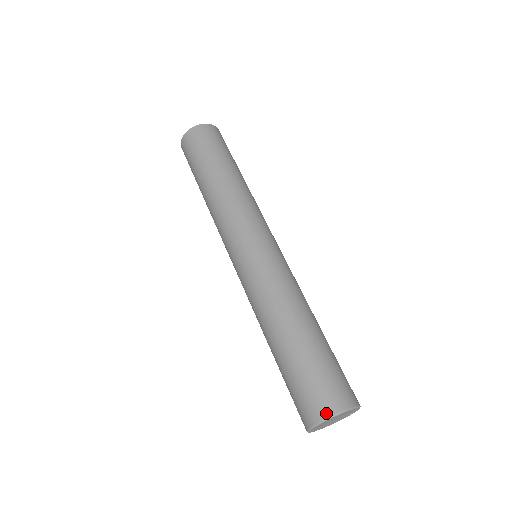
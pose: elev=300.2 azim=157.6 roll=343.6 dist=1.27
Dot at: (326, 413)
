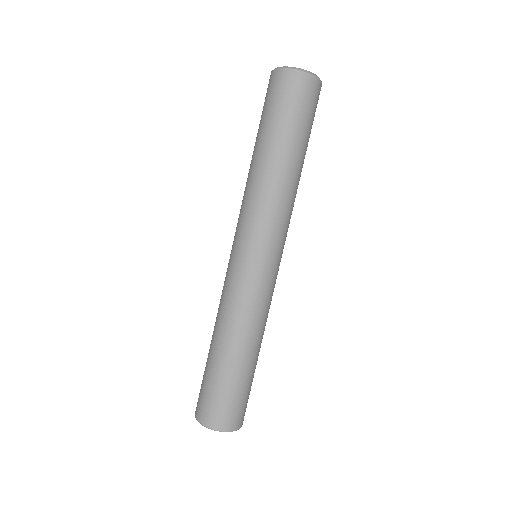
Dot at: (210, 425)
